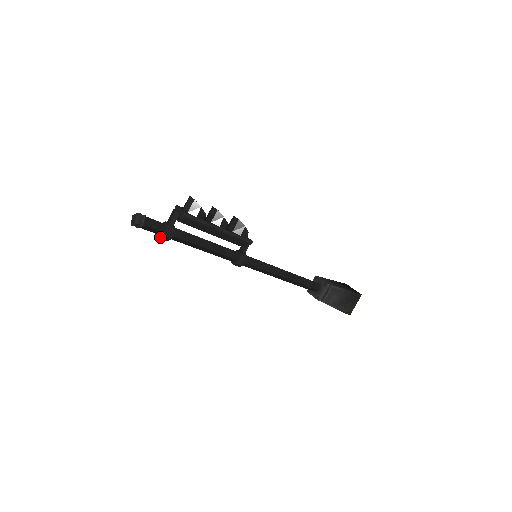
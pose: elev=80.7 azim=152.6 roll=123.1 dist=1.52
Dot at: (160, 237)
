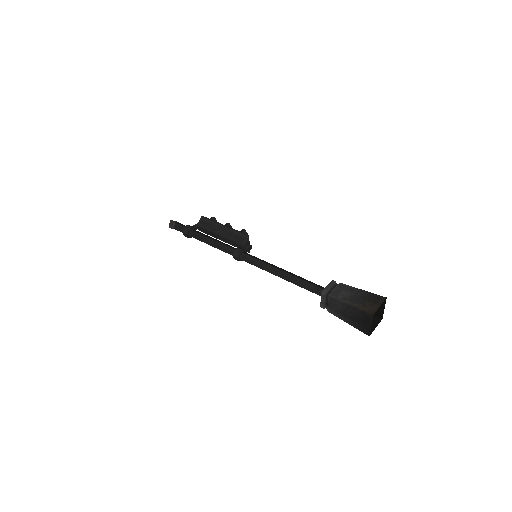
Dot at: (183, 231)
